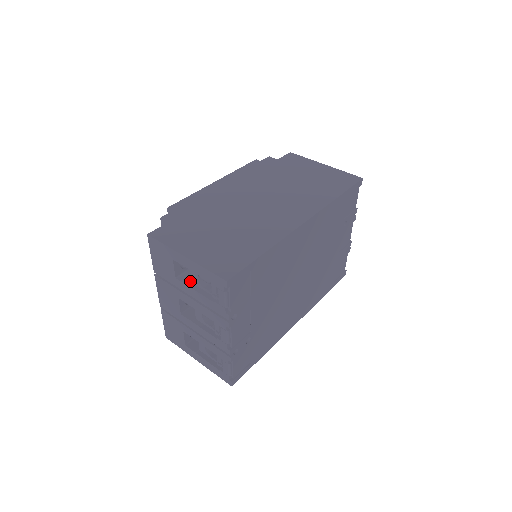
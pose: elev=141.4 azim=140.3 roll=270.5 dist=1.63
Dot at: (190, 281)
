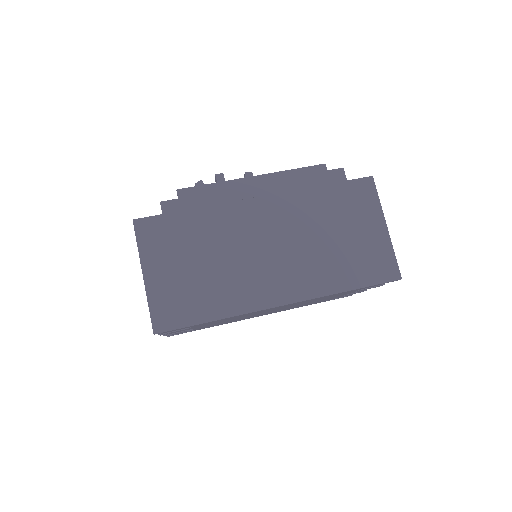
Dot at: occluded
